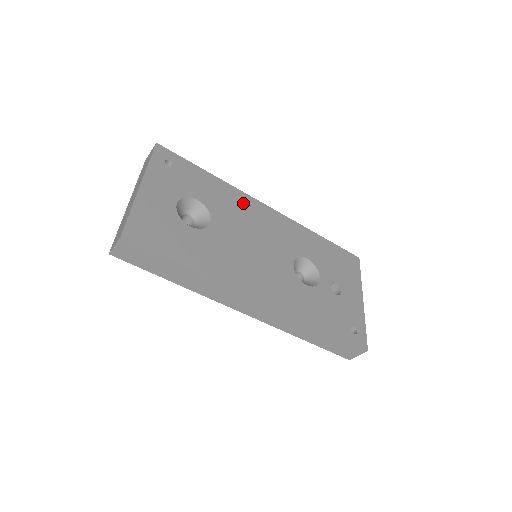
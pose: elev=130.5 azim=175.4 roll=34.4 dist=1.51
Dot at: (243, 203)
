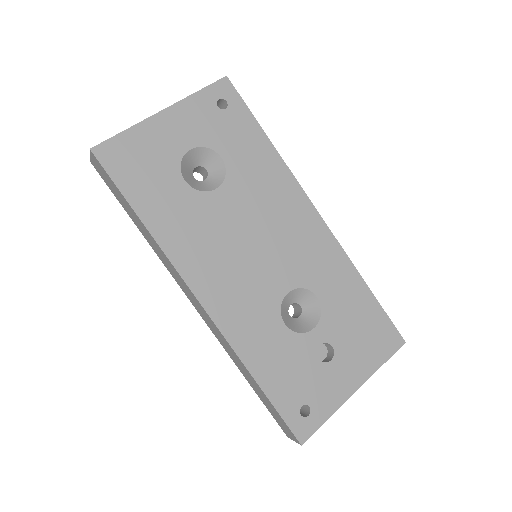
Dot at: (284, 191)
